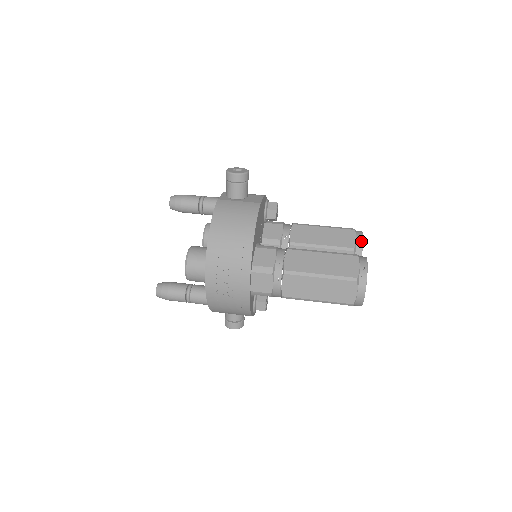
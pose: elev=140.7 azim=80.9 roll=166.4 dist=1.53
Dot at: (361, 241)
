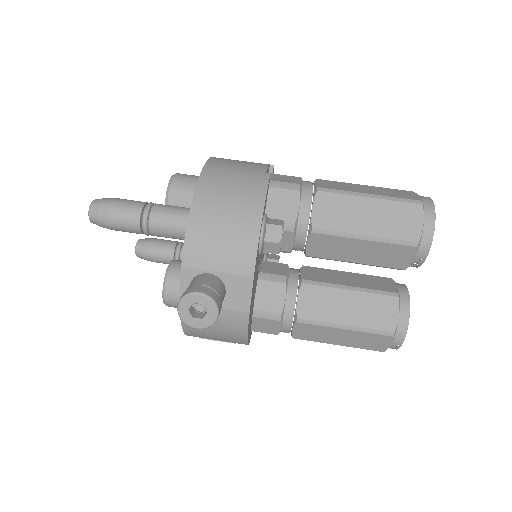
Dot at: (421, 262)
